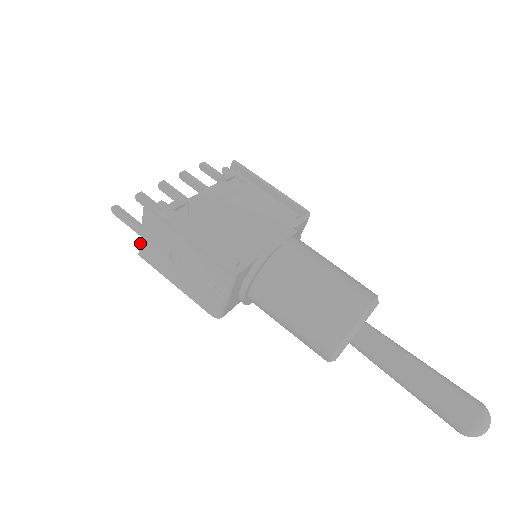
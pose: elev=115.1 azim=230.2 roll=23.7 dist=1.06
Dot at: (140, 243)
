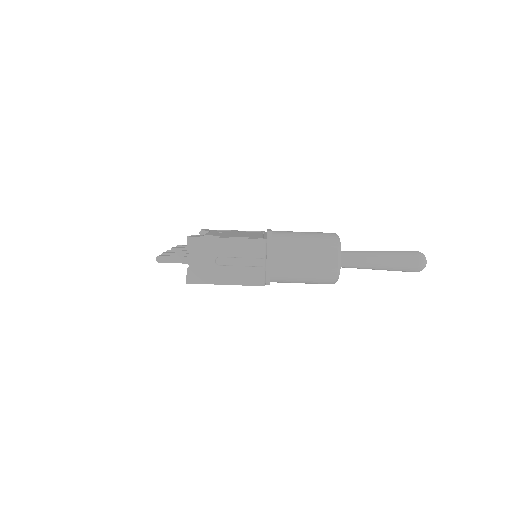
Dot at: (187, 270)
